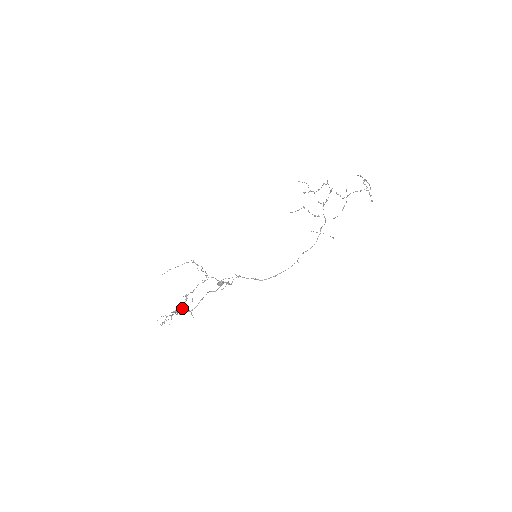
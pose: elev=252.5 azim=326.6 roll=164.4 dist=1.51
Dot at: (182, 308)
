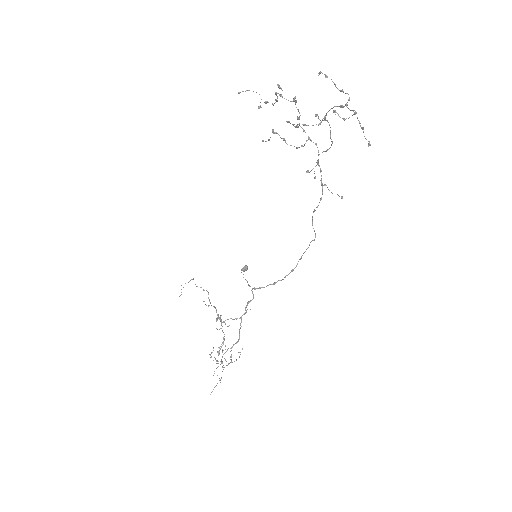
Dot at: occluded
